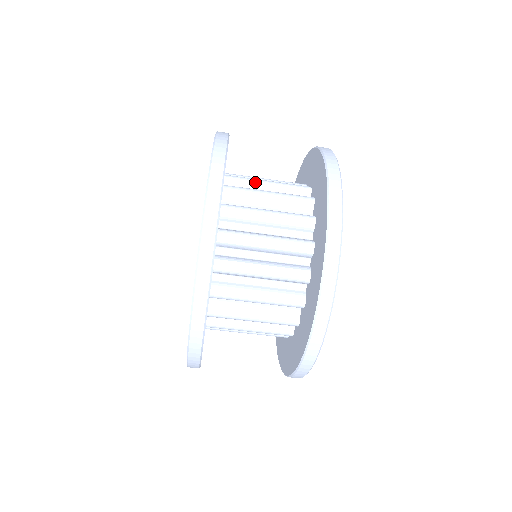
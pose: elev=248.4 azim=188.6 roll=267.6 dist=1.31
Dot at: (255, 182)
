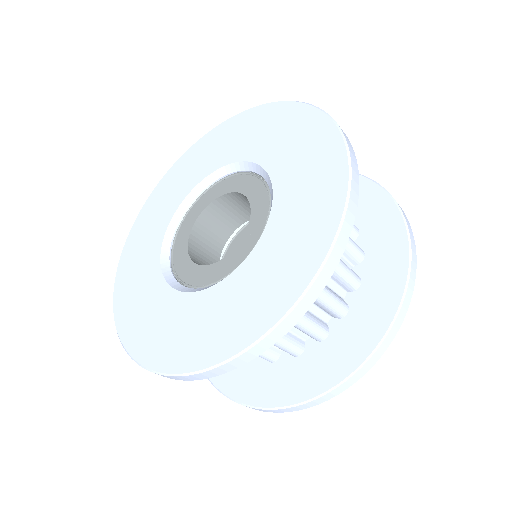
Dot at: occluded
